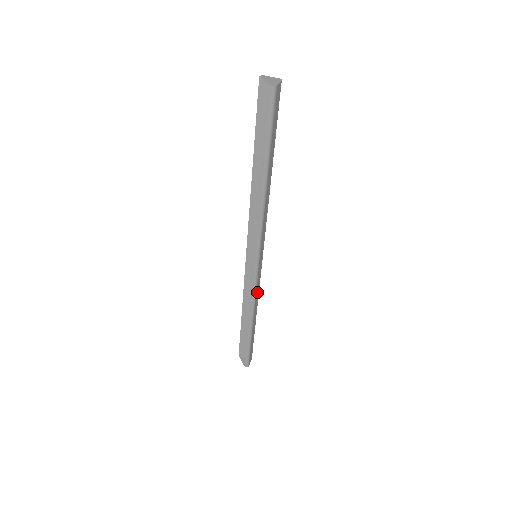
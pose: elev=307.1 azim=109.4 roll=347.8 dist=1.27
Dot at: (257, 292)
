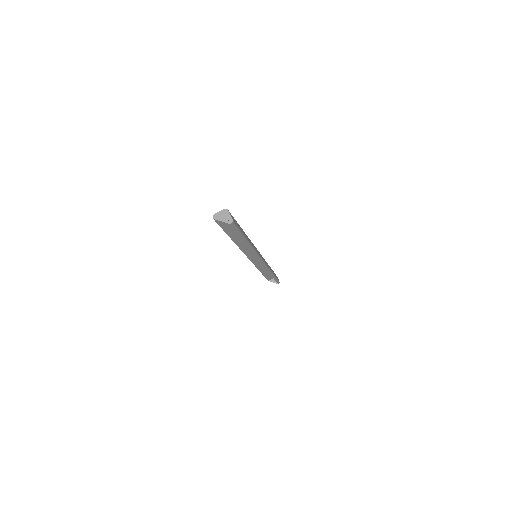
Dot at: (266, 263)
